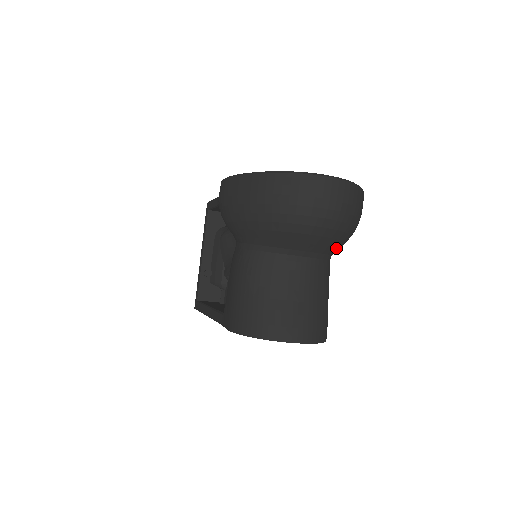
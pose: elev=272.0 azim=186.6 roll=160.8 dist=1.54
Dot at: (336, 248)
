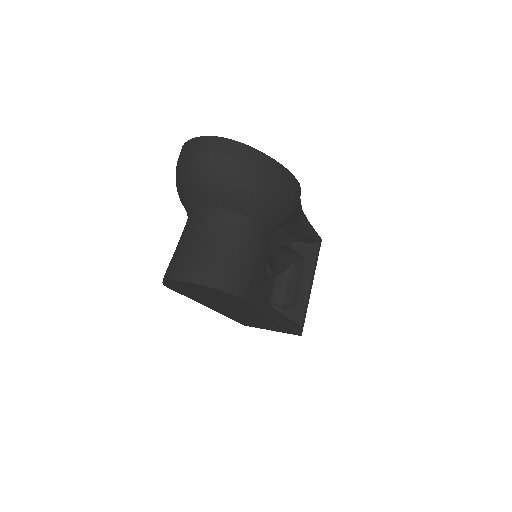
Dot at: (240, 205)
